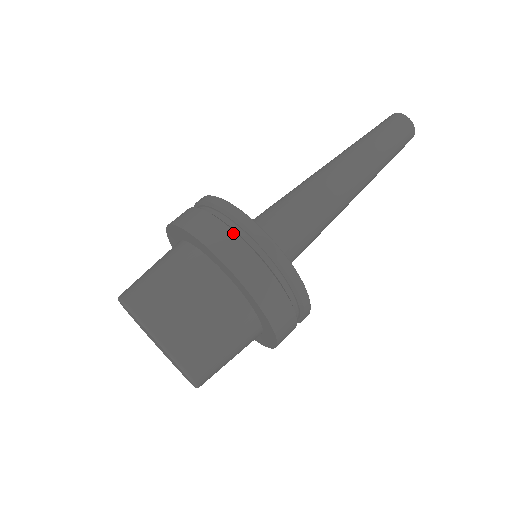
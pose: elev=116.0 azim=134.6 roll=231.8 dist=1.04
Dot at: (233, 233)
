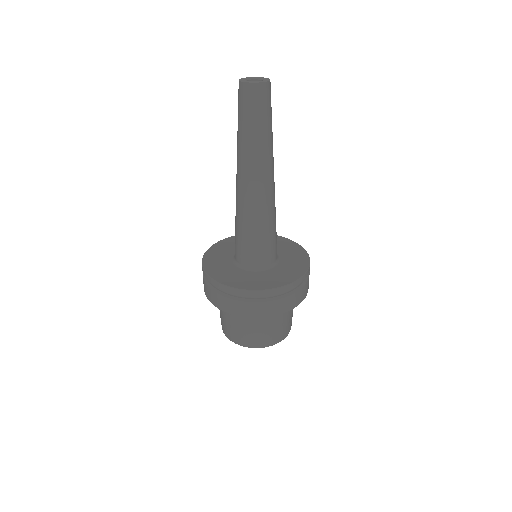
Dot at: (217, 294)
